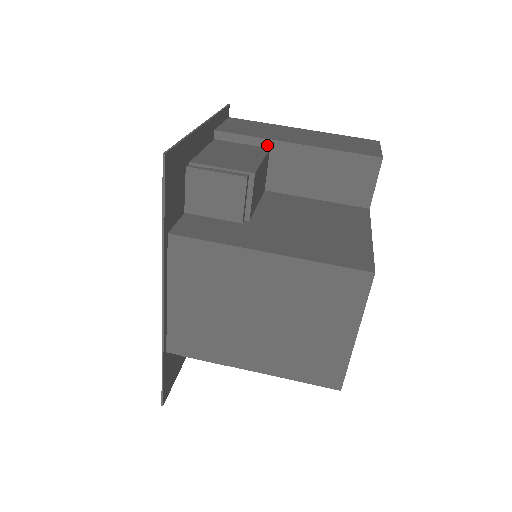
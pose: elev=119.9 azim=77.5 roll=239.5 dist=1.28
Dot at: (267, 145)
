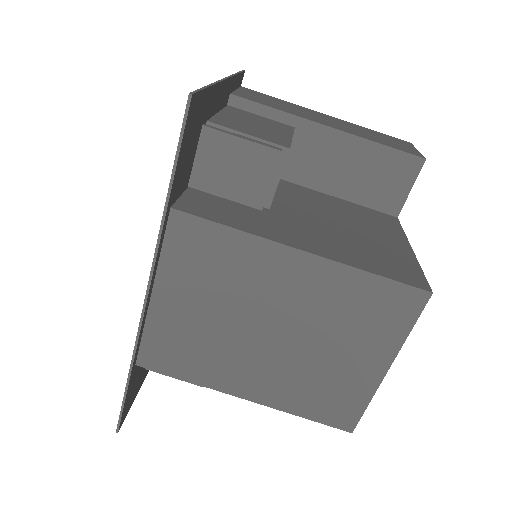
Dot at: (292, 123)
